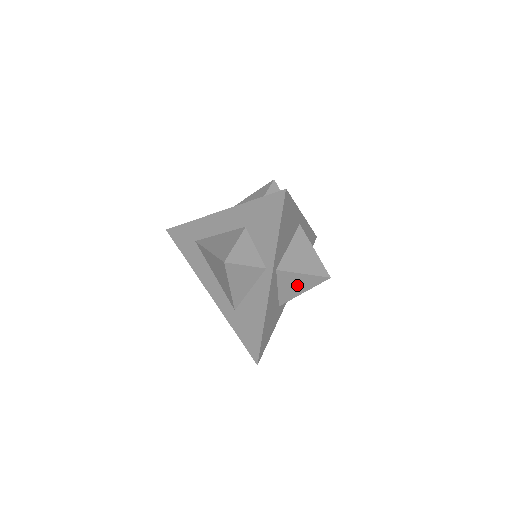
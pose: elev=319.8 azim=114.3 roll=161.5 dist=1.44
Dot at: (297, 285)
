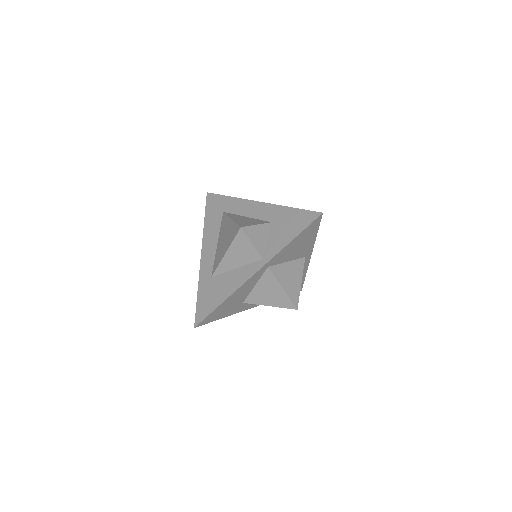
Dot at: (270, 294)
